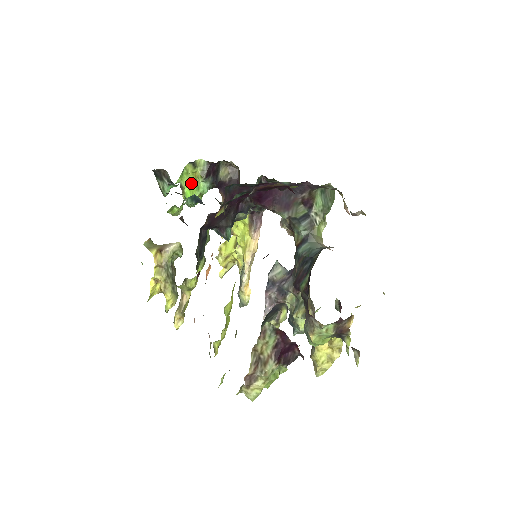
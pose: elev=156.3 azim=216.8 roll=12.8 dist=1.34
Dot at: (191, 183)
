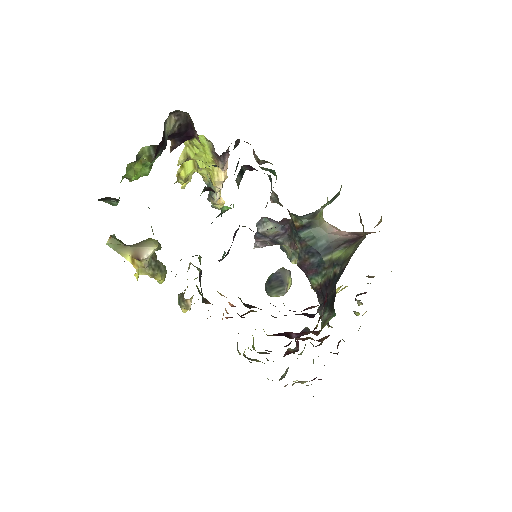
Dot at: (137, 170)
